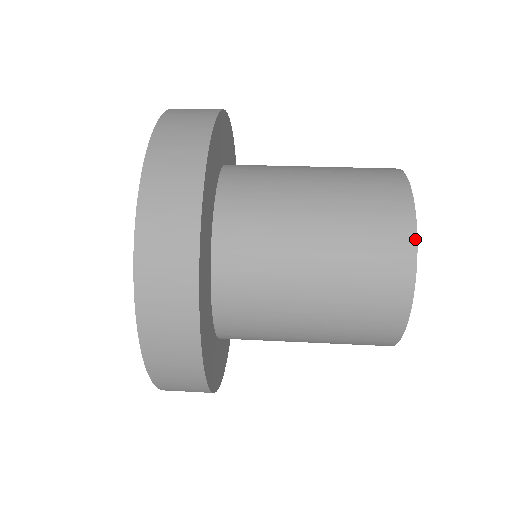
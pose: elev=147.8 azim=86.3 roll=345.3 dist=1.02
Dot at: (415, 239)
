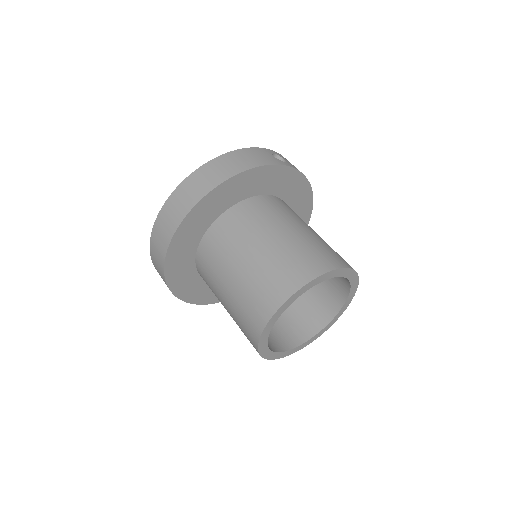
Dot at: (281, 305)
